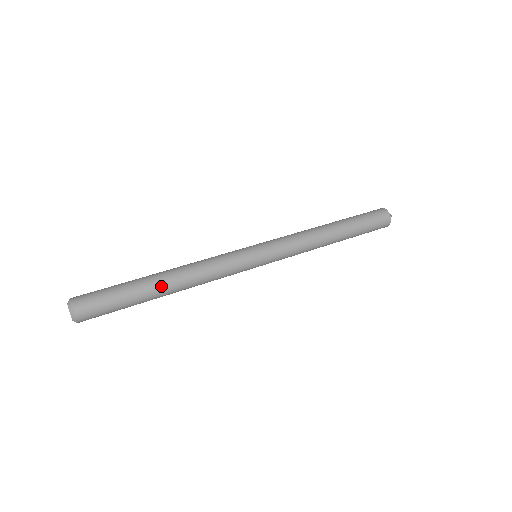
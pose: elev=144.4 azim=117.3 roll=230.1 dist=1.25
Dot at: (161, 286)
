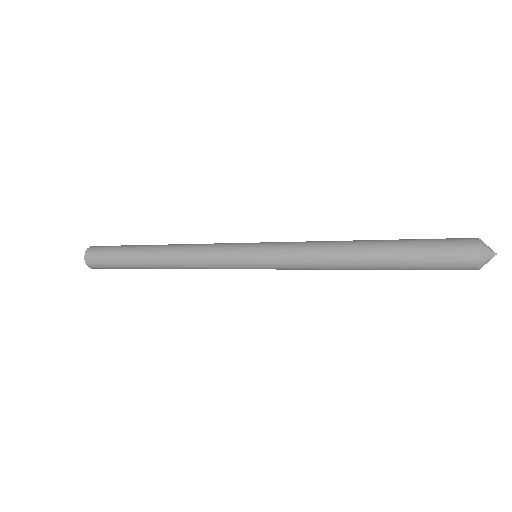
Dot at: (154, 245)
